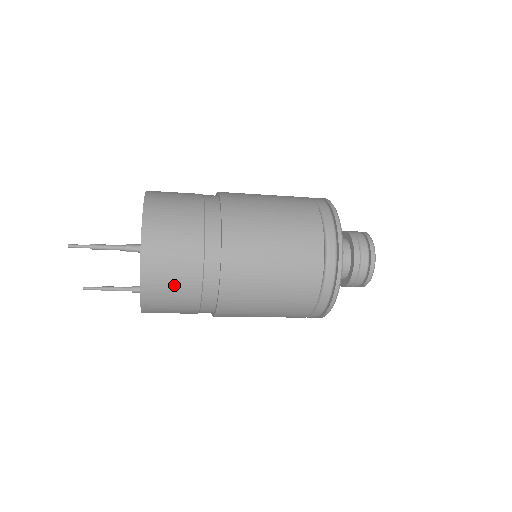
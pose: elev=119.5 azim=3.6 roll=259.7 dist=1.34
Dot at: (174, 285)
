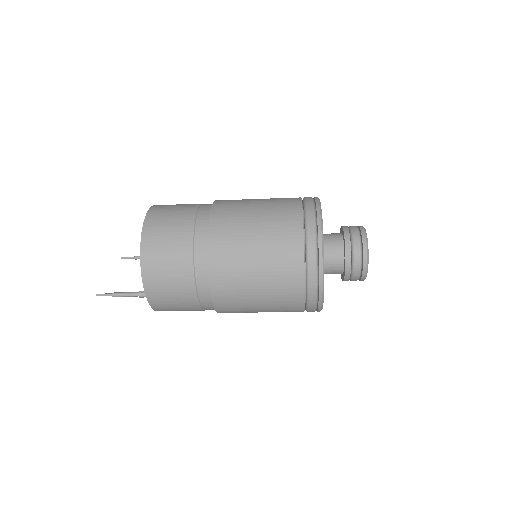
Dot at: occluded
